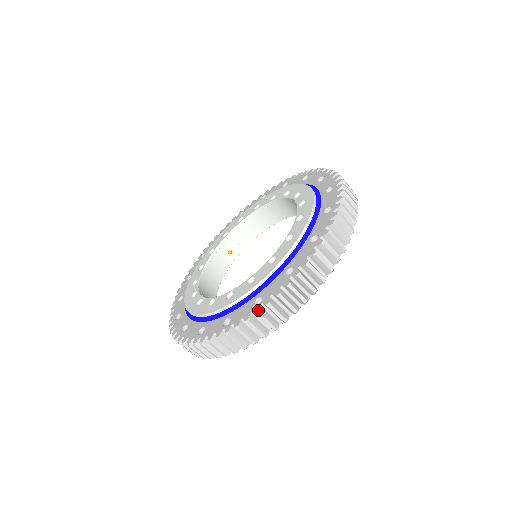
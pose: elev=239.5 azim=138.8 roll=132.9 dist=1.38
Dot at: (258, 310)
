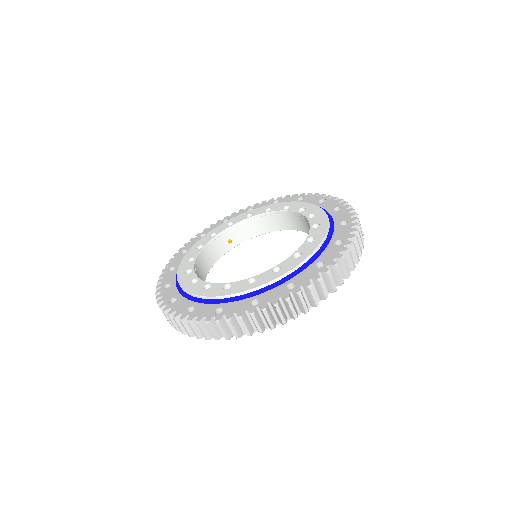
Dot at: (253, 311)
